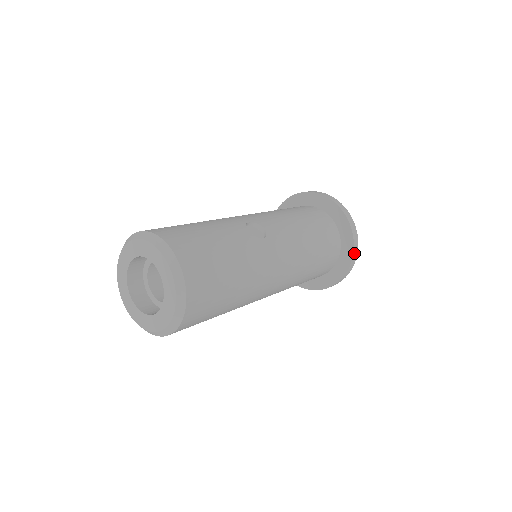
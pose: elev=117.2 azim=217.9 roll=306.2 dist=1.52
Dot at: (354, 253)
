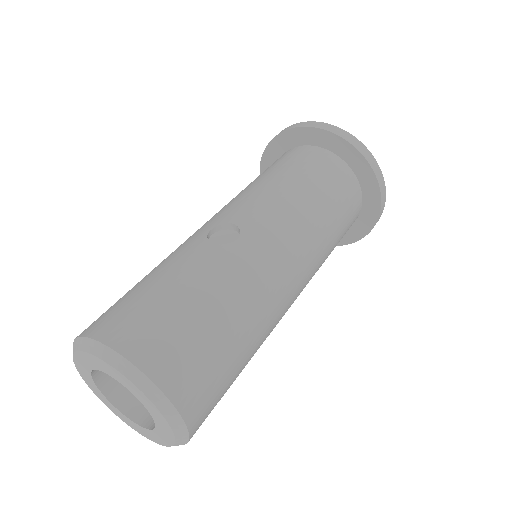
Dot at: (374, 170)
